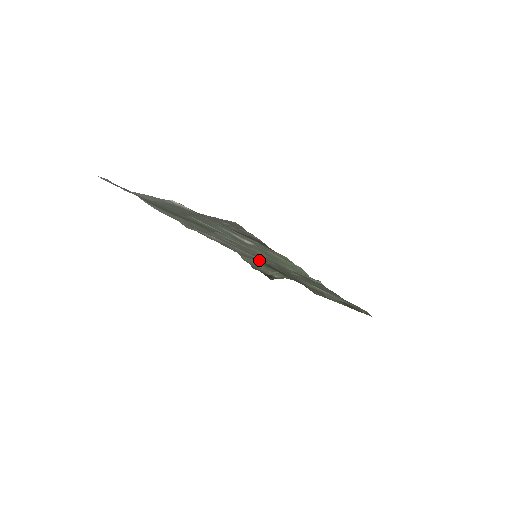
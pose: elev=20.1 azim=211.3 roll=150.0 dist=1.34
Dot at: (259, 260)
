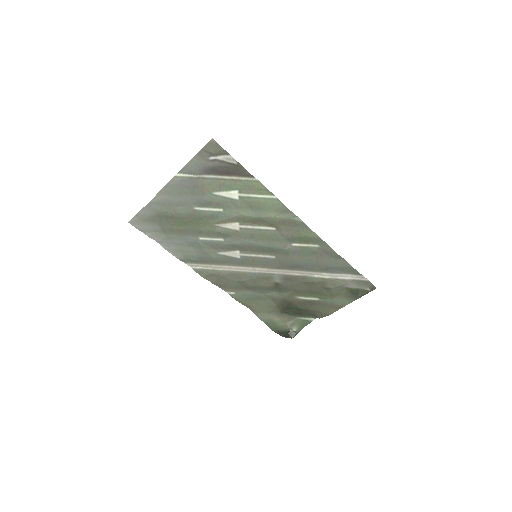
Dot at: (264, 277)
